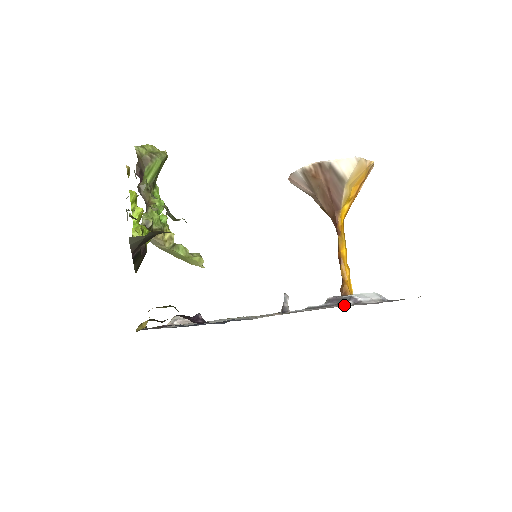
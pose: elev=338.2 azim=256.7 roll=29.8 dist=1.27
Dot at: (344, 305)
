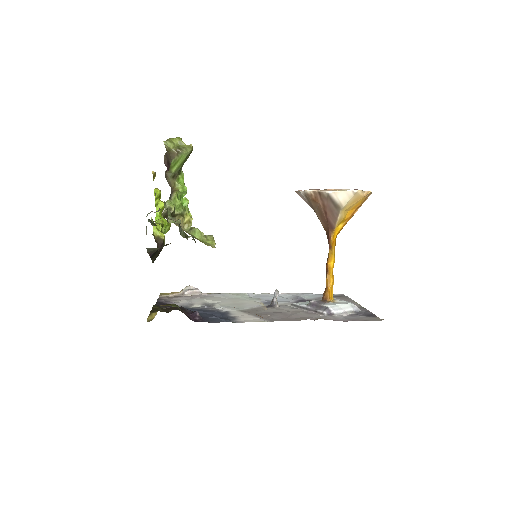
Dot at: (317, 318)
